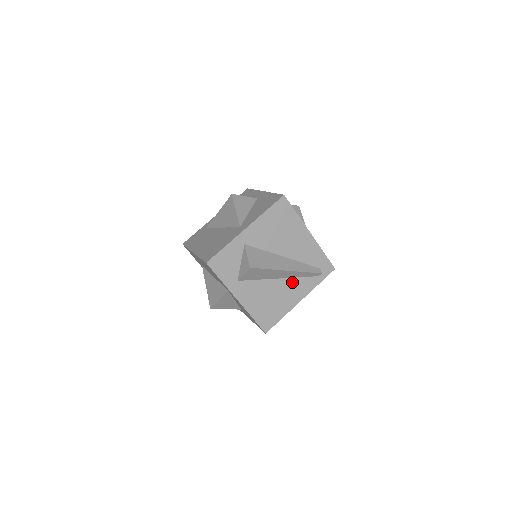
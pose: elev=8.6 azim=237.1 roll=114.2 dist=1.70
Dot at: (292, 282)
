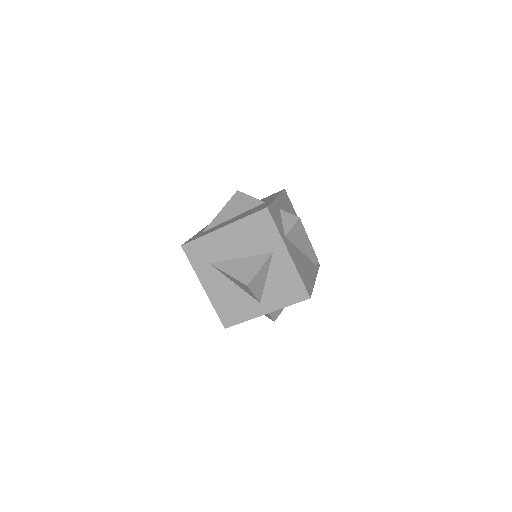
Dot at: (307, 260)
